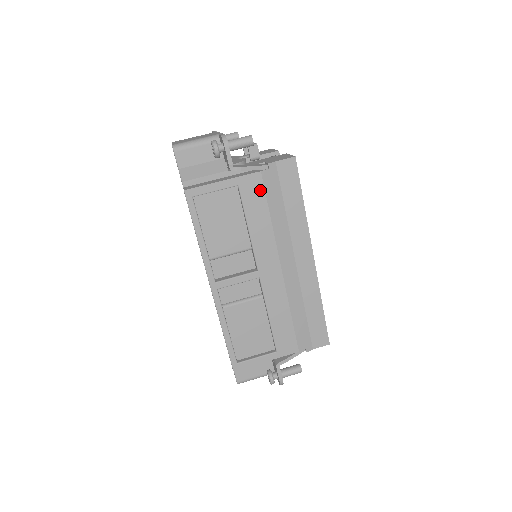
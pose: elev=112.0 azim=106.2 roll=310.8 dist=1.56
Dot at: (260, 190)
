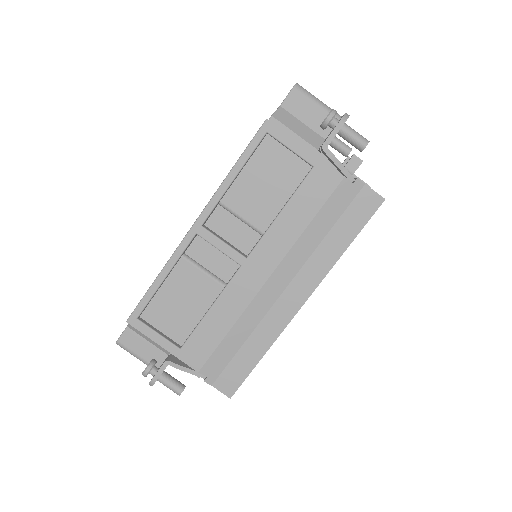
Dot at: (326, 192)
